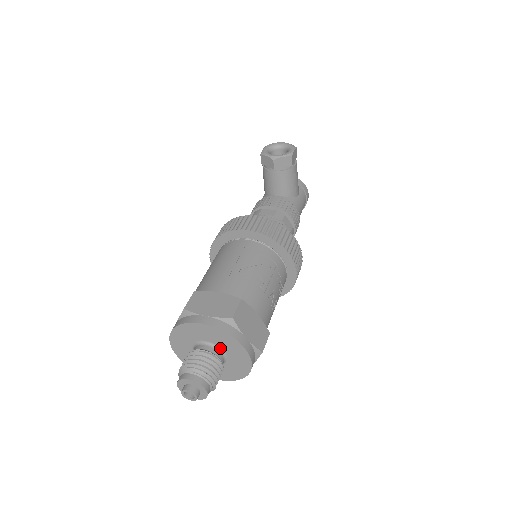
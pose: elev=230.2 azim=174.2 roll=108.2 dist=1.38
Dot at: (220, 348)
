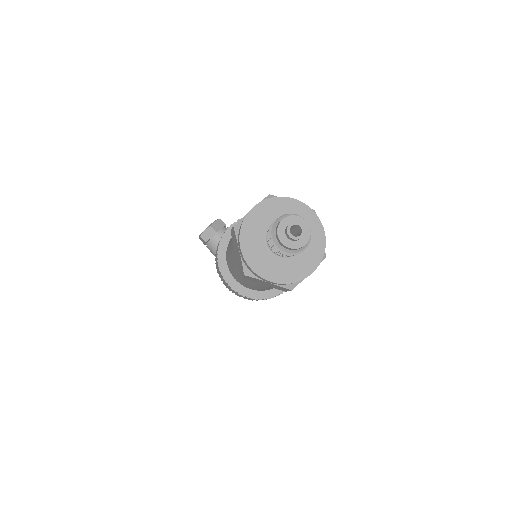
Dot at: occluded
